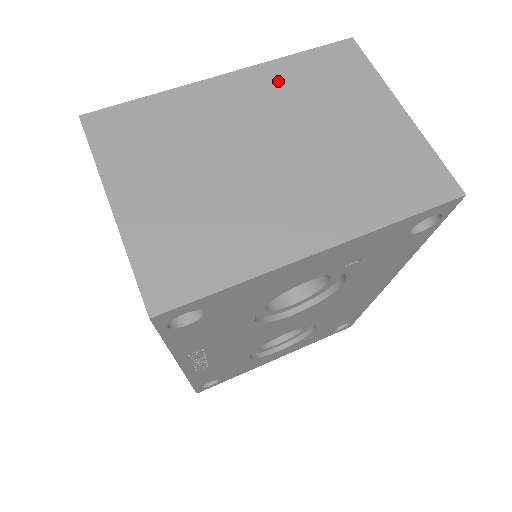
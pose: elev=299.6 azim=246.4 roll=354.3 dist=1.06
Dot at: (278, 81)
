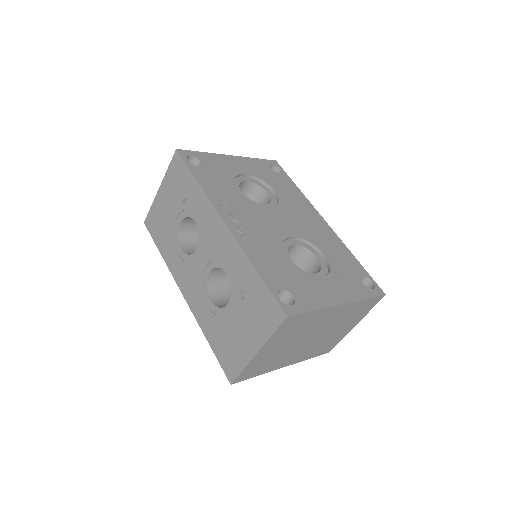
Dot at: occluded
